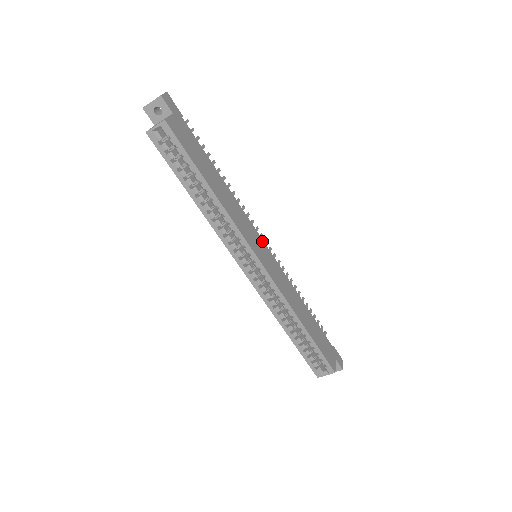
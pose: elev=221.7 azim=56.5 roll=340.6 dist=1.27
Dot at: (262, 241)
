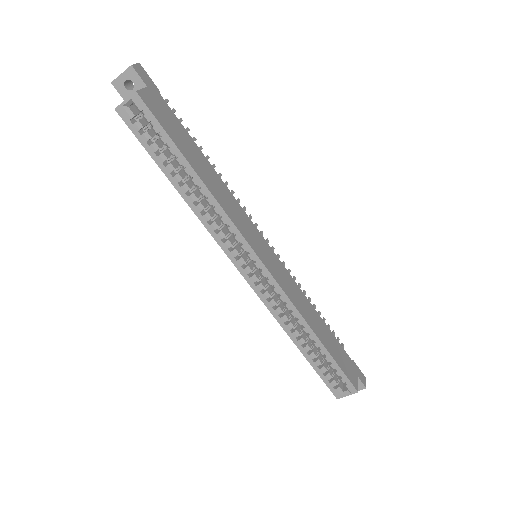
Dot at: (262, 238)
